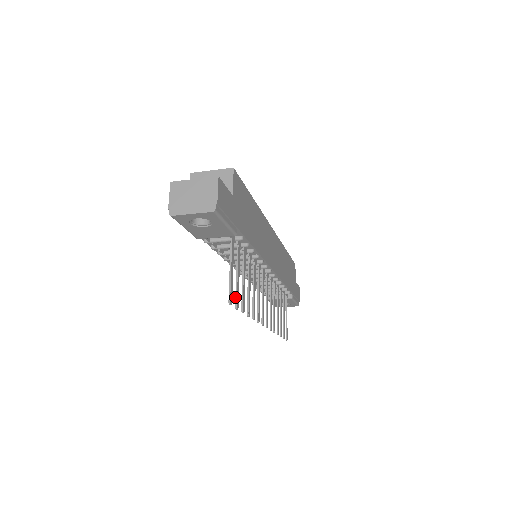
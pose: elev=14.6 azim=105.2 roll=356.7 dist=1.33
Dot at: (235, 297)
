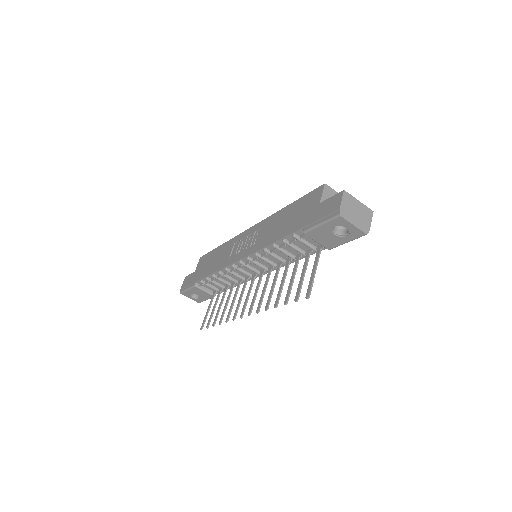
Dot at: (299, 292)
